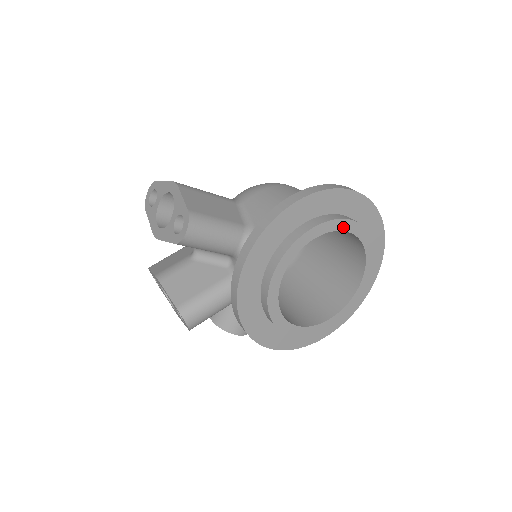
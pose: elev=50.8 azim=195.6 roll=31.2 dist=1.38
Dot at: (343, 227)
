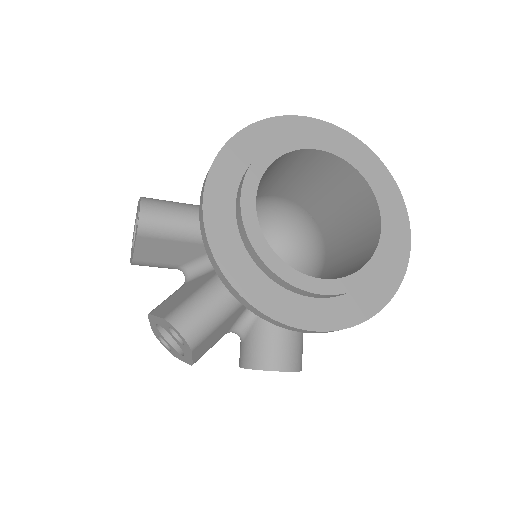
Dot at: (310, 145)
